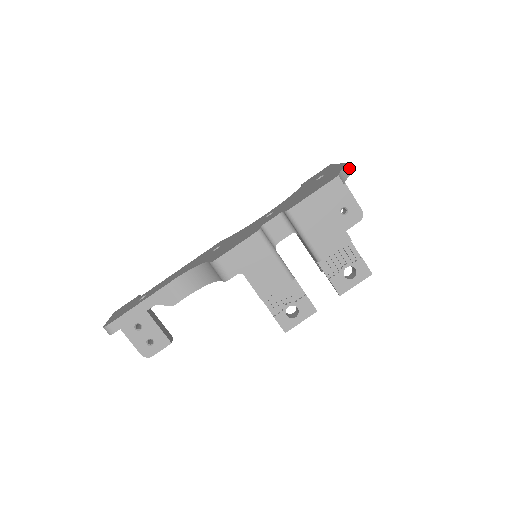
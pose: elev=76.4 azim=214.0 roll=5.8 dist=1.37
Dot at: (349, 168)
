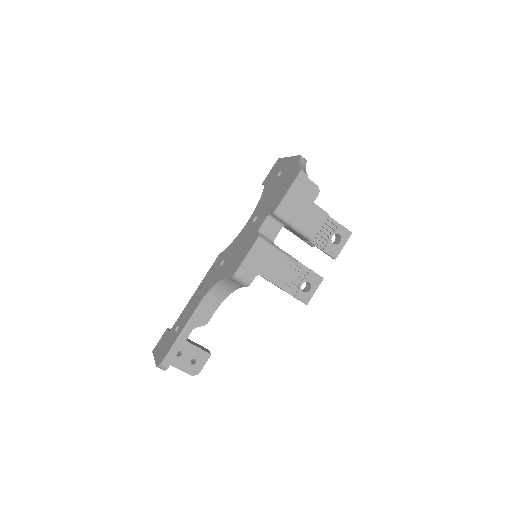
Dot at: (303, 159)
